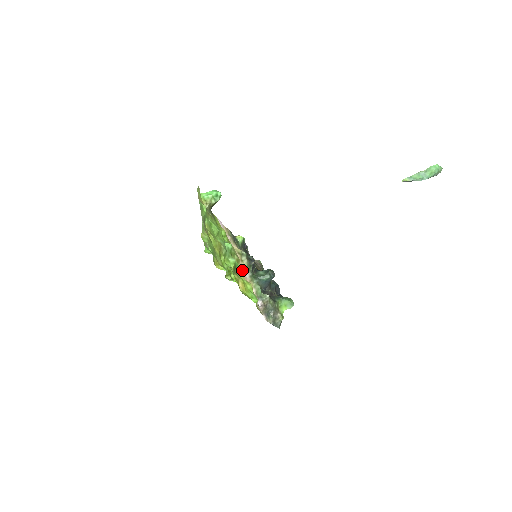
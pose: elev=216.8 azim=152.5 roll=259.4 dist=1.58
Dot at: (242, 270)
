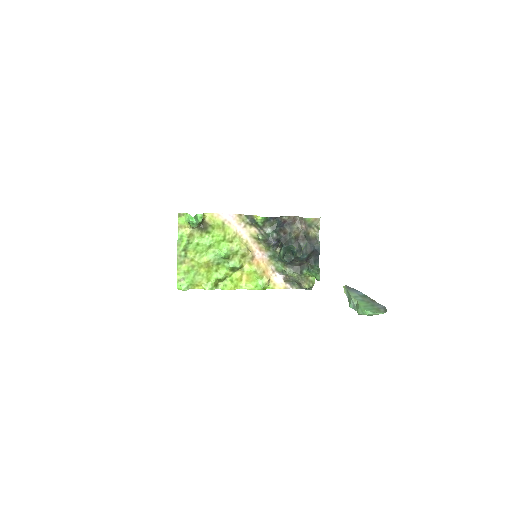
Dot at: (260, 252)
